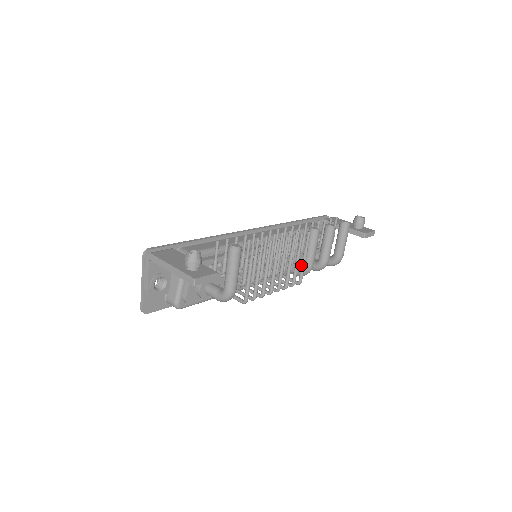
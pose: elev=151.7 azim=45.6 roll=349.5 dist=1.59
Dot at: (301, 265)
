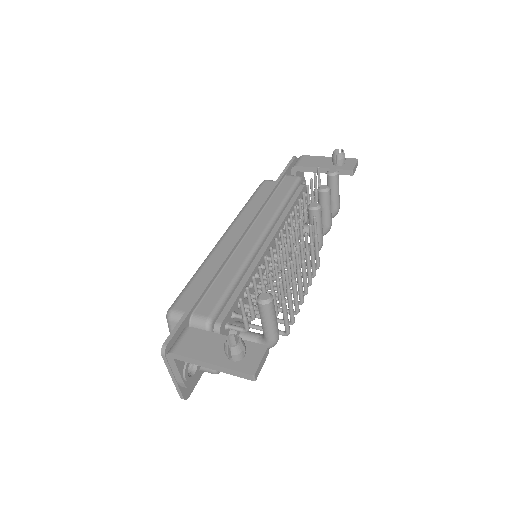
Dot at: (315, 251)
